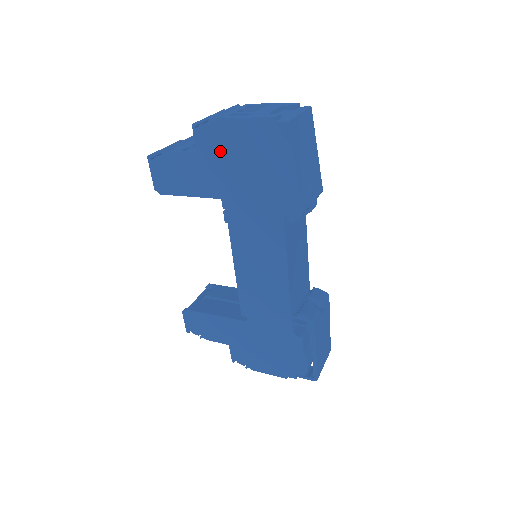
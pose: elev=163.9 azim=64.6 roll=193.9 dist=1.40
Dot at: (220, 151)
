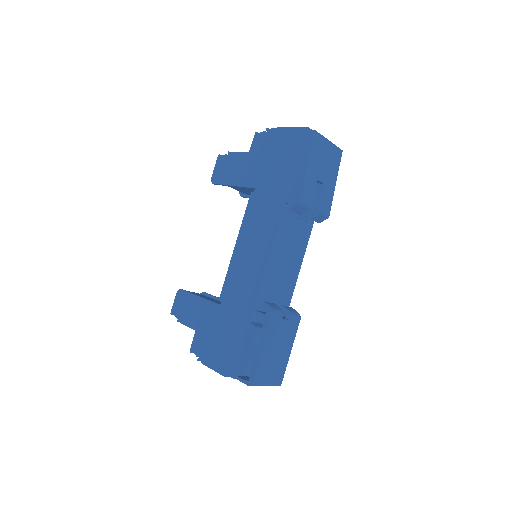
Dot at: (264, 151)
